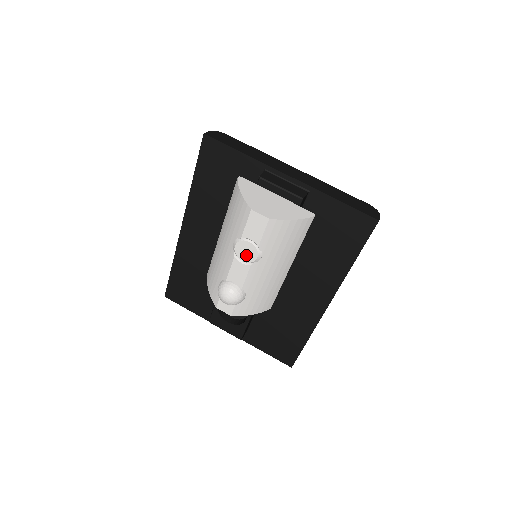
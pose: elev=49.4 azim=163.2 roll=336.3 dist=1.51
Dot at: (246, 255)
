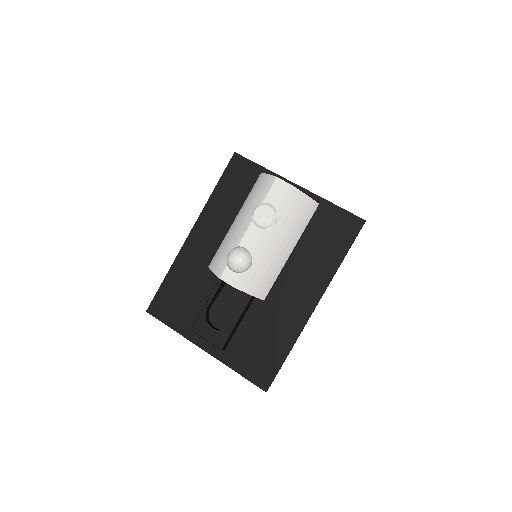
Dot at: (263, 219)
